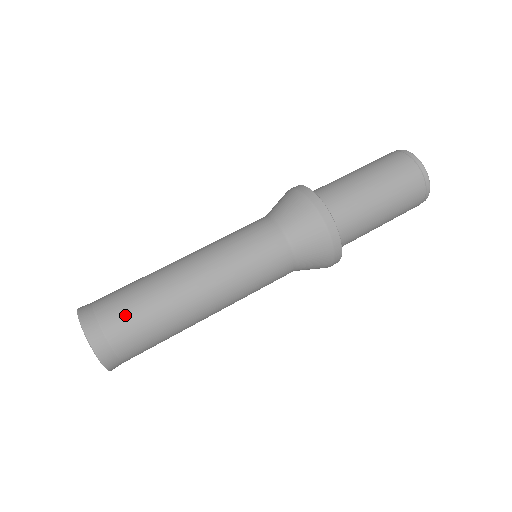
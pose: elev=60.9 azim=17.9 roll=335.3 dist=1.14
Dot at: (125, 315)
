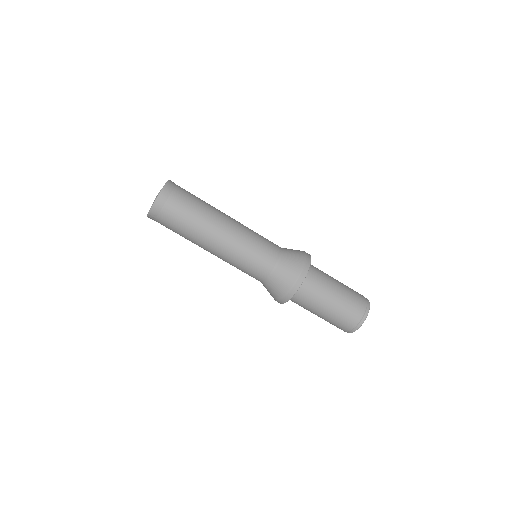
Dot at: (189, 195)
